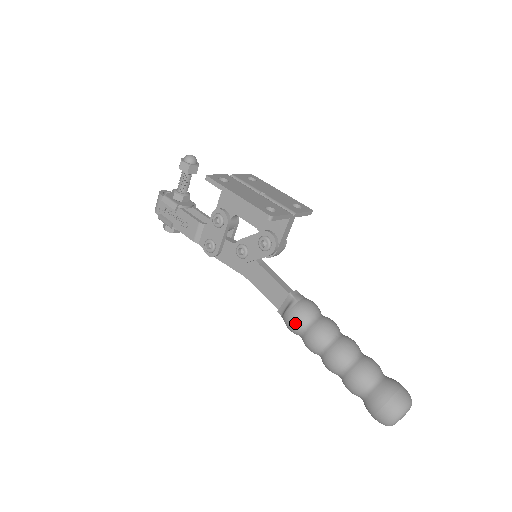
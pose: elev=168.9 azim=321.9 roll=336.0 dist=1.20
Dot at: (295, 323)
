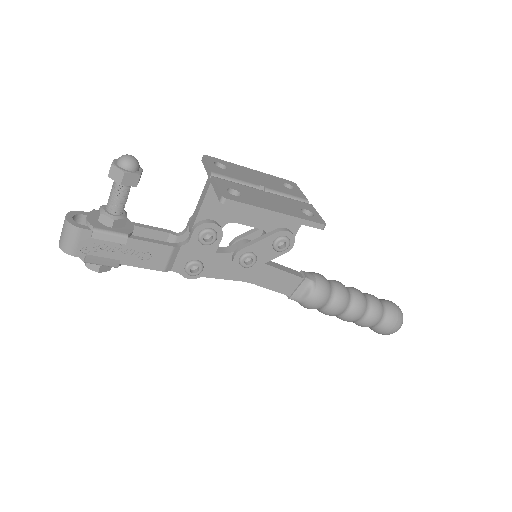
Dot at: (322, 303)
